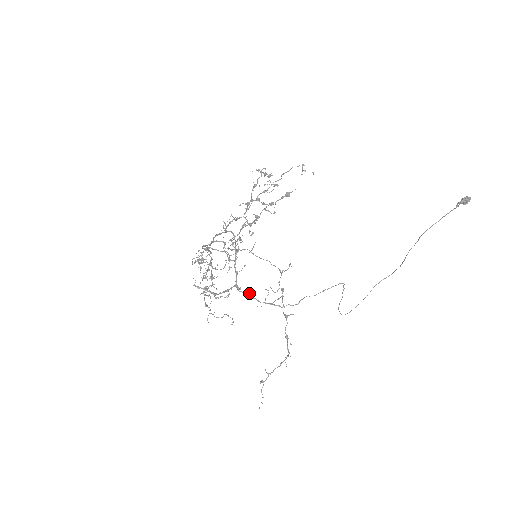
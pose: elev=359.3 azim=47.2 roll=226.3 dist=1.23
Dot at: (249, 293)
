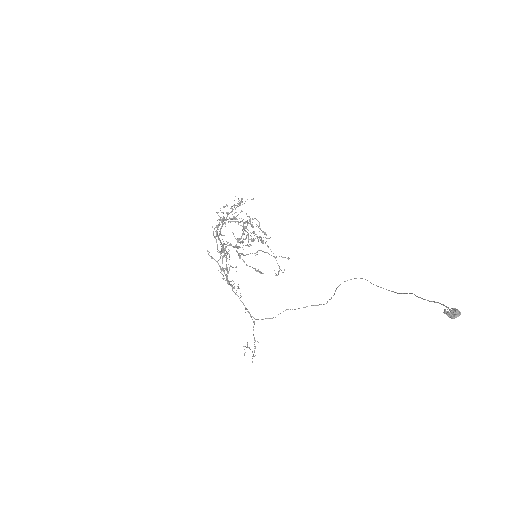
Dot at: occluded
